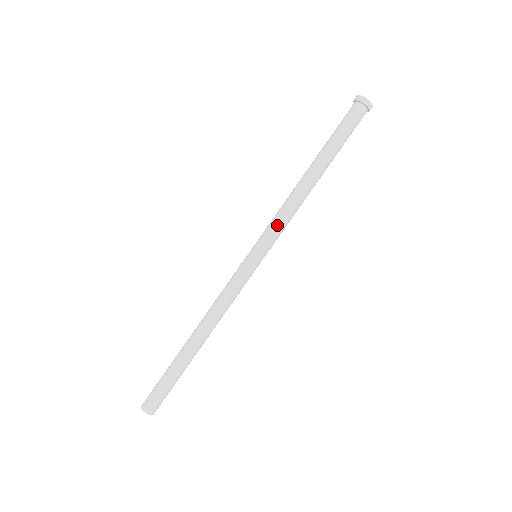
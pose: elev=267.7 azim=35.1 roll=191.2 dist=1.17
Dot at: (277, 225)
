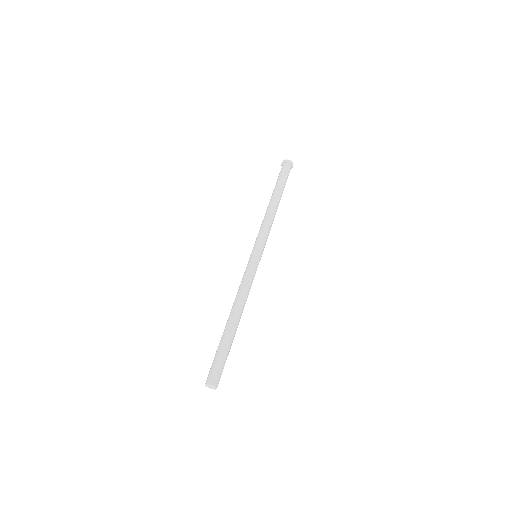
Dot at: (260, 232)
